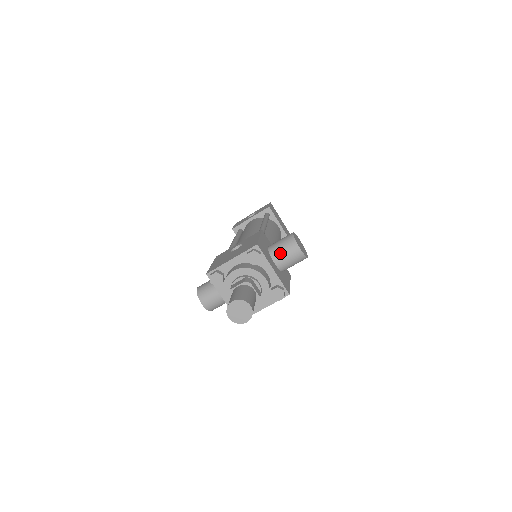
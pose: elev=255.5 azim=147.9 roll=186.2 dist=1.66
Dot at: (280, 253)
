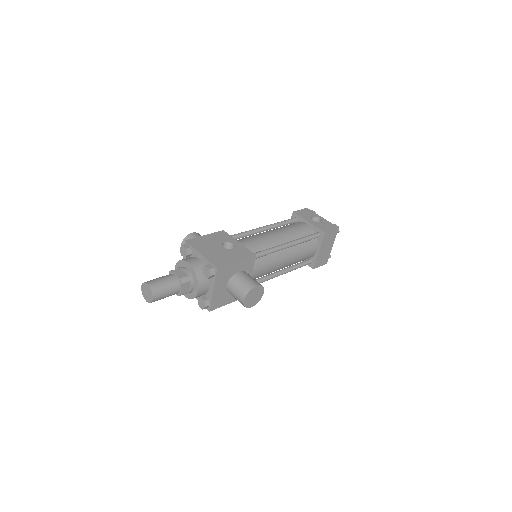
Dot at: (234, 286)
